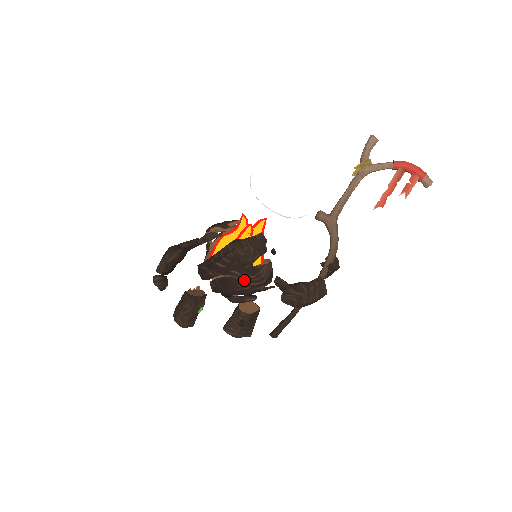
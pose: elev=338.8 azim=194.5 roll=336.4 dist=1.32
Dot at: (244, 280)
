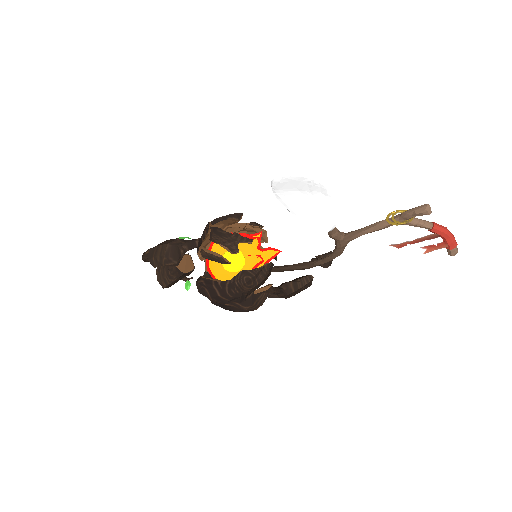
Dot at: (243, 309)
